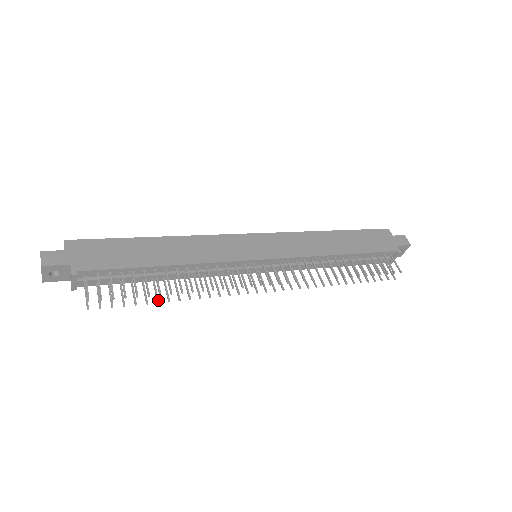
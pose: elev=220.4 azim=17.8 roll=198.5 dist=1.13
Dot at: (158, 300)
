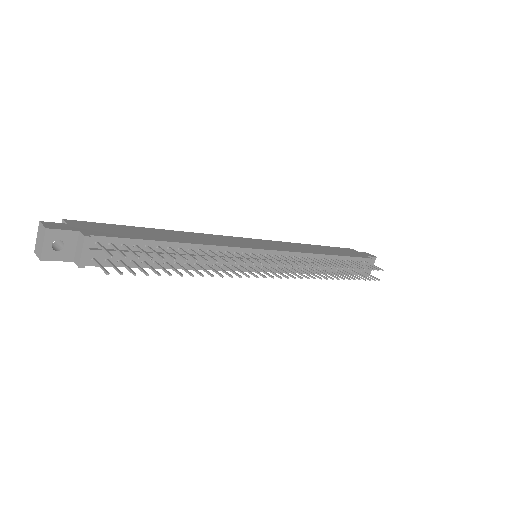
Dot at: (181, 274)
